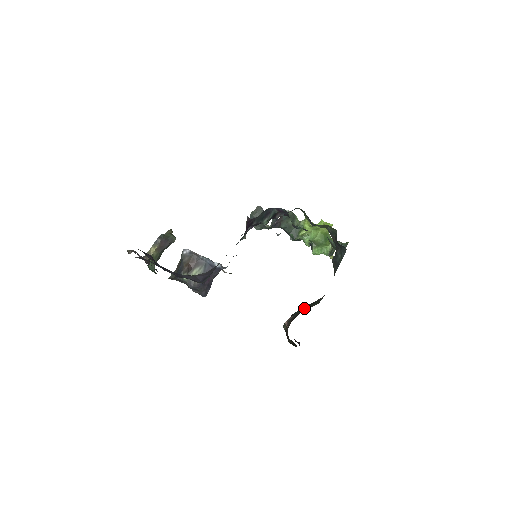
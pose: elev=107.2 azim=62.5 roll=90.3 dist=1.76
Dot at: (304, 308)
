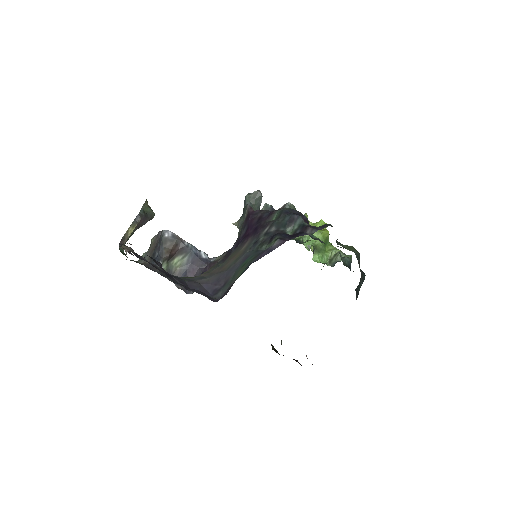
Dot at: occluded
